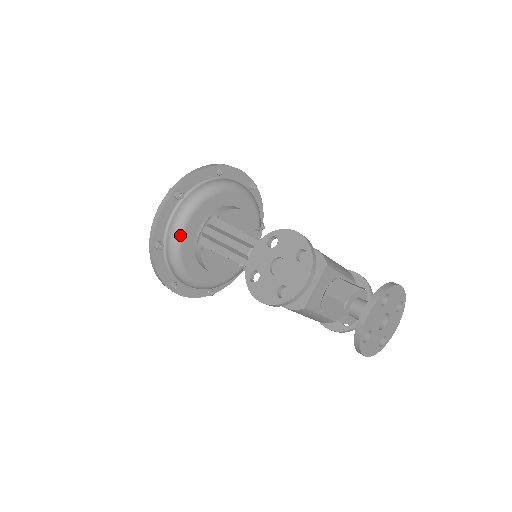
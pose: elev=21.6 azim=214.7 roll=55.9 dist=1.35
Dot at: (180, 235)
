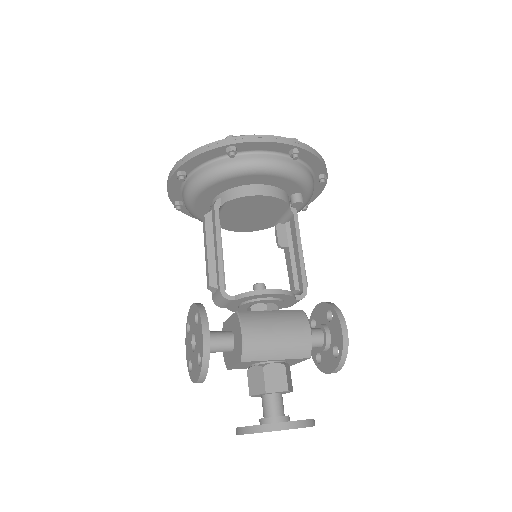
Dot at: (190, 207)
